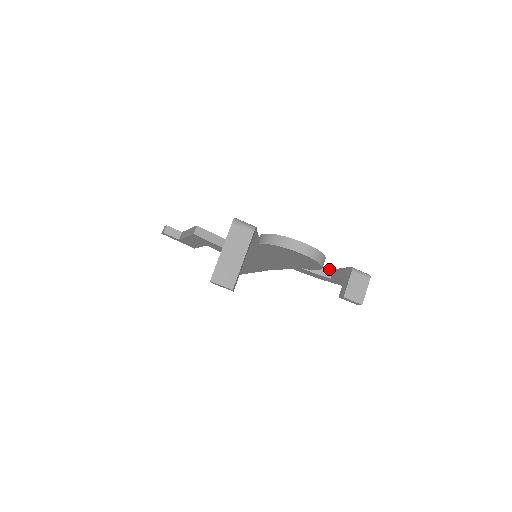
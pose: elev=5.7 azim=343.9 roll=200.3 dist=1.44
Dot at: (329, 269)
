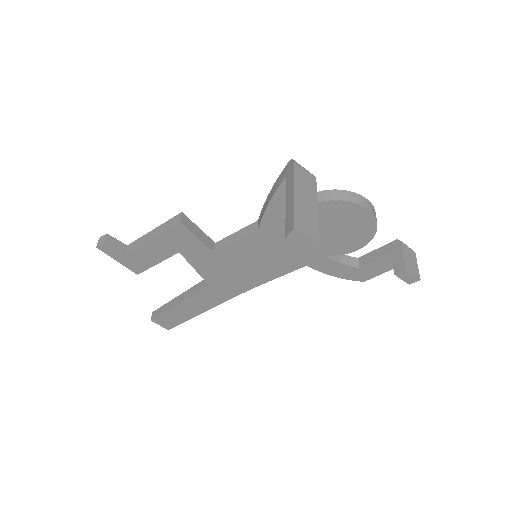
Dot at: (353, 258)
